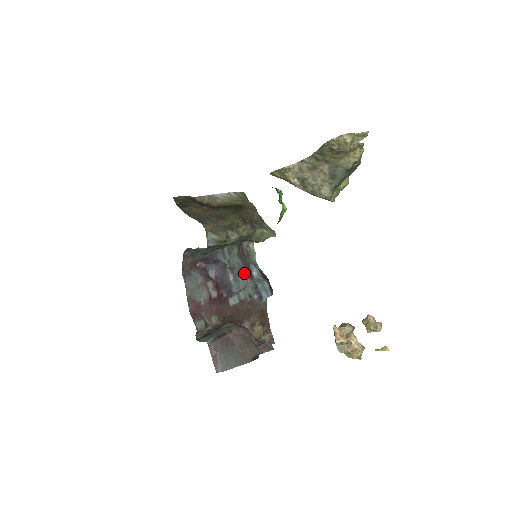
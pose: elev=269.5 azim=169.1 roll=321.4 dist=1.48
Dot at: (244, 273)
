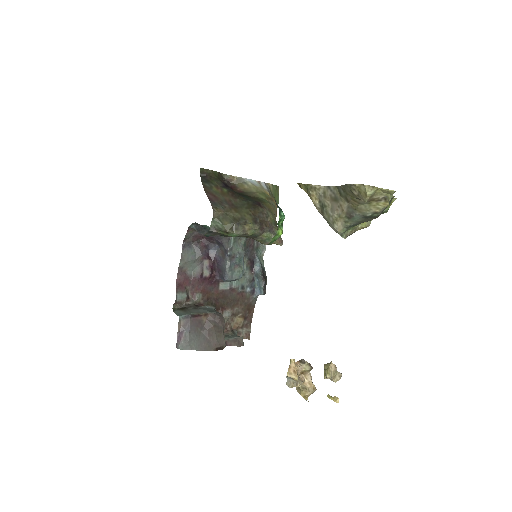
Dot at: (243, 265)
